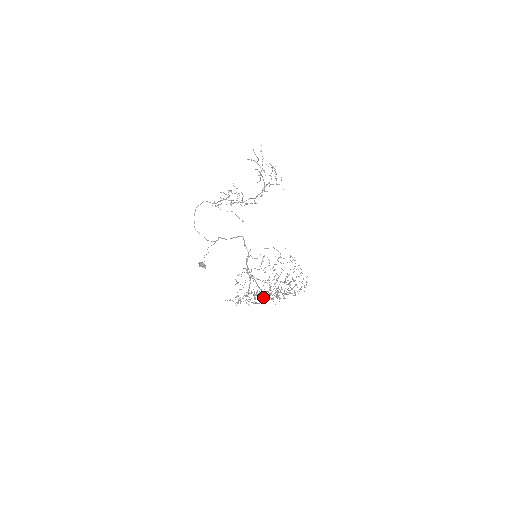
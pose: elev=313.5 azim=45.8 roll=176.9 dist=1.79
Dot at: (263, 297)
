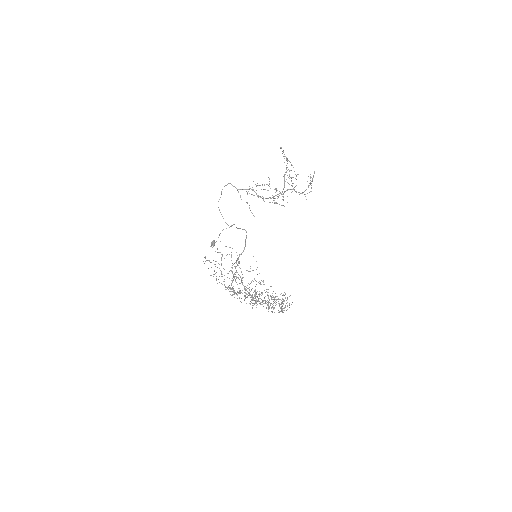
Dot at: occluded
